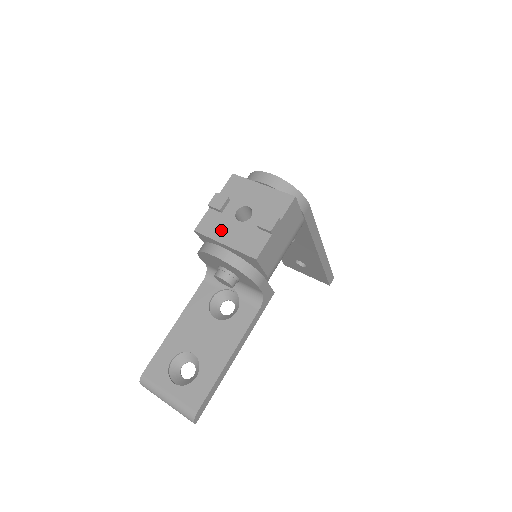
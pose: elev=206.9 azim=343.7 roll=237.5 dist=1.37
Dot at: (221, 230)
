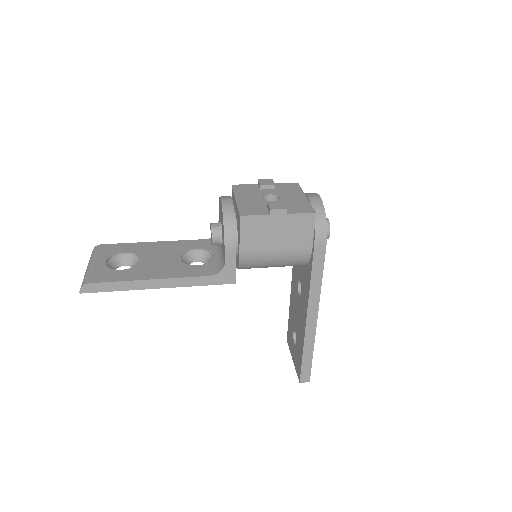
Dot at: (246, 194)
